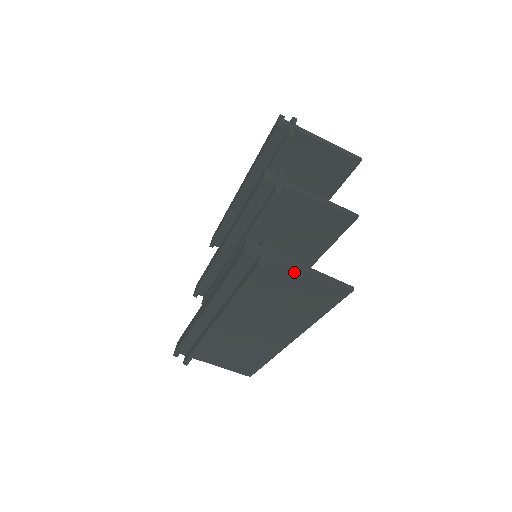
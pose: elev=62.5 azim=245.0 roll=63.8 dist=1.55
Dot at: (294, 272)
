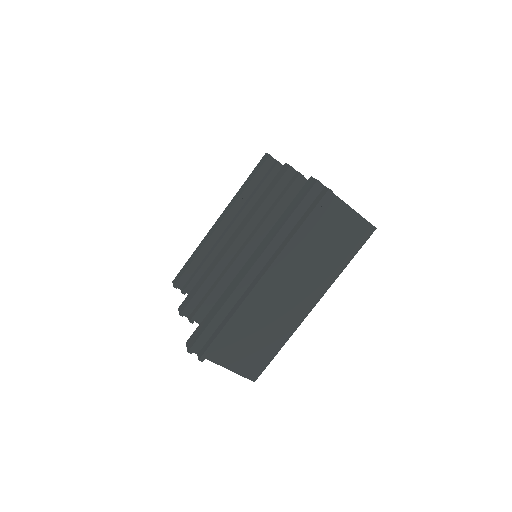
Dot at: (343, 207)
